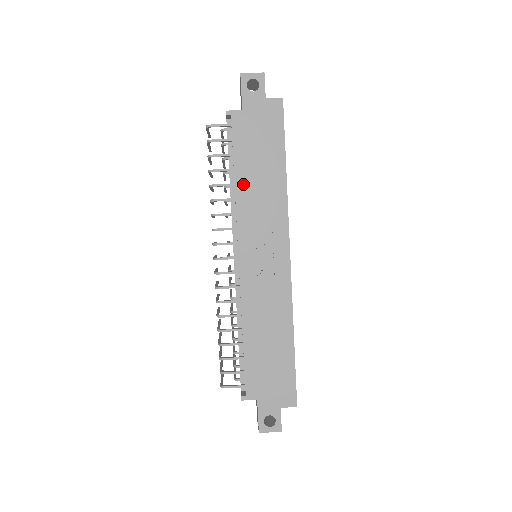
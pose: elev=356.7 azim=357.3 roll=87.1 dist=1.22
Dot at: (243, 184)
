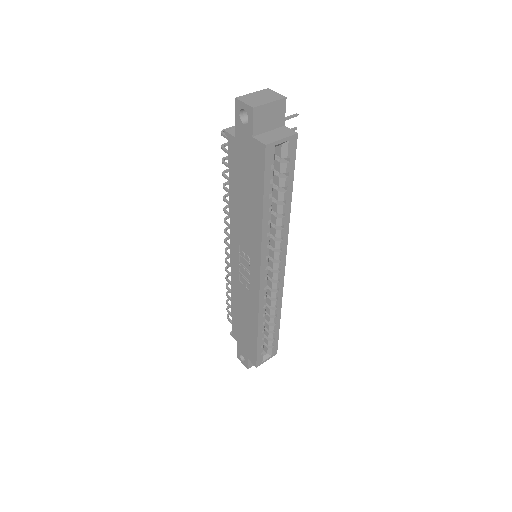
Dot at: (234, 204)
